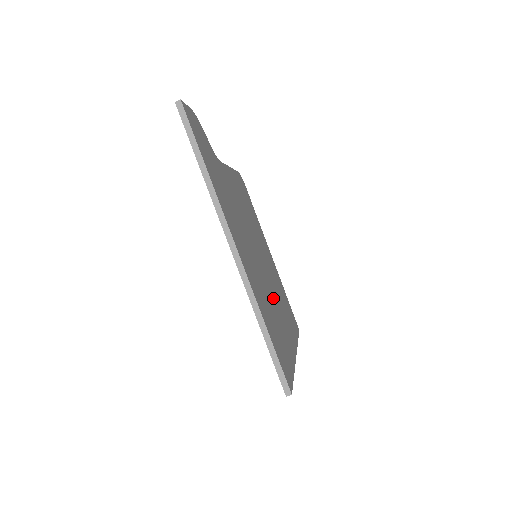
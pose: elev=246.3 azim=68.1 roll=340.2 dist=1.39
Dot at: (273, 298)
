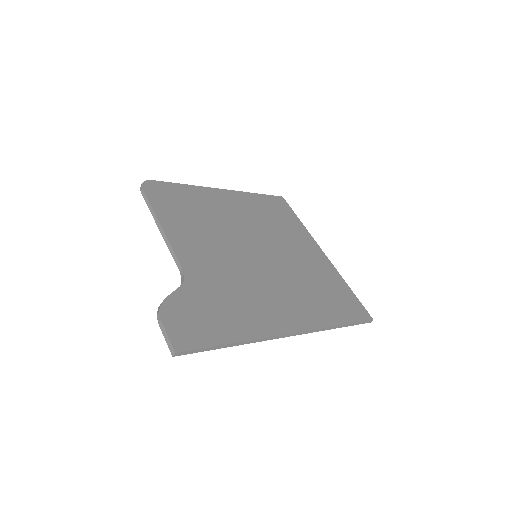
Dot at: (290, 259)
